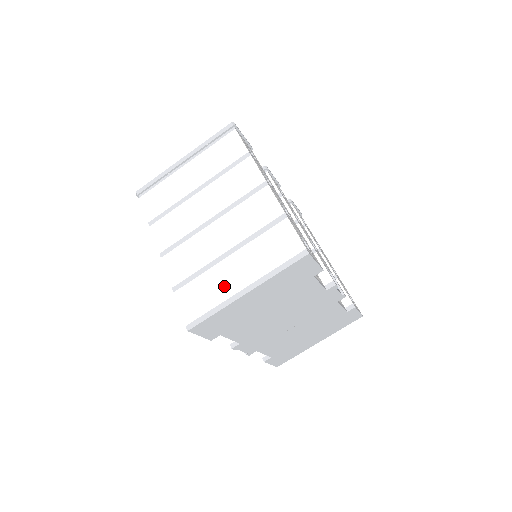
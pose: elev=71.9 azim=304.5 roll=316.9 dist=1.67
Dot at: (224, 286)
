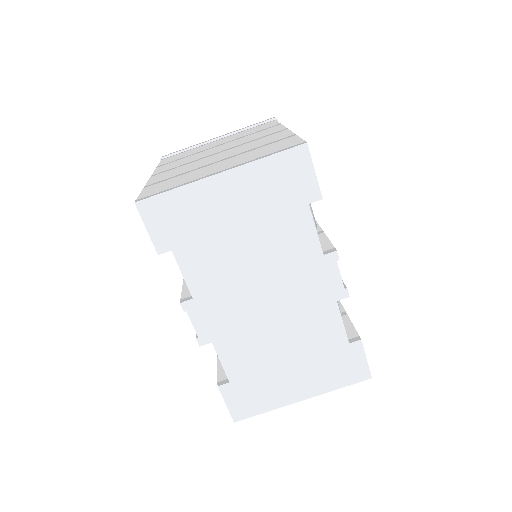
Dot at: (199, 174)
